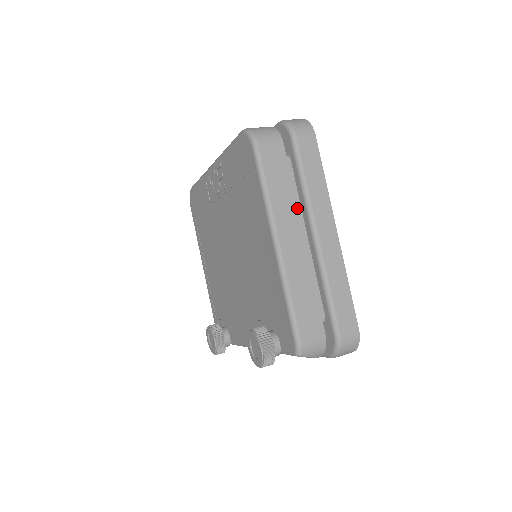
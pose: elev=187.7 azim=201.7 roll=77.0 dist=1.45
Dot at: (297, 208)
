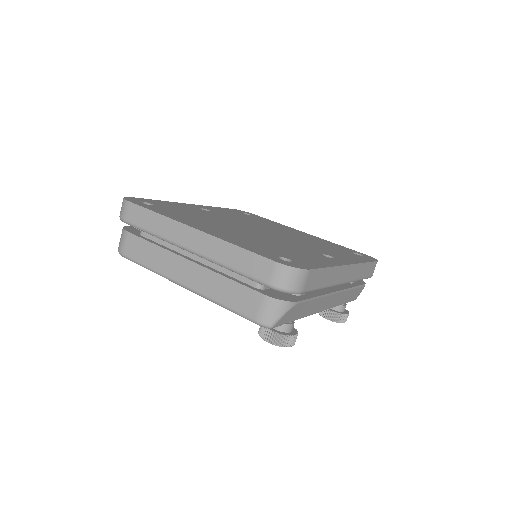
Dot at: (169, 251)
